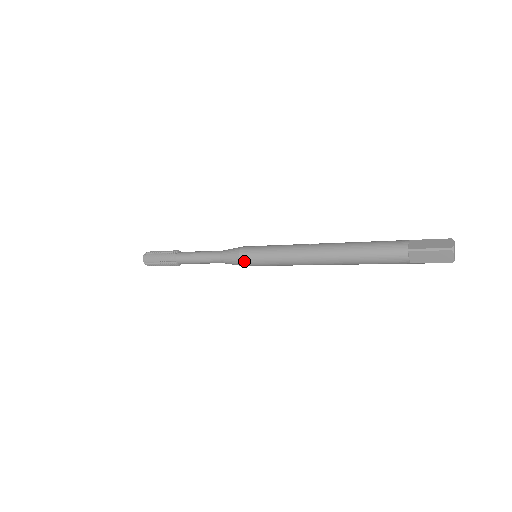
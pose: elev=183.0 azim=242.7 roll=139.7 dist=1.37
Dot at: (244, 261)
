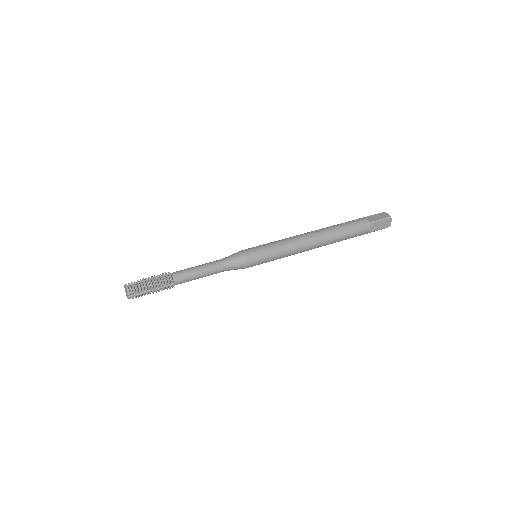
Dot at: (253, 261)
